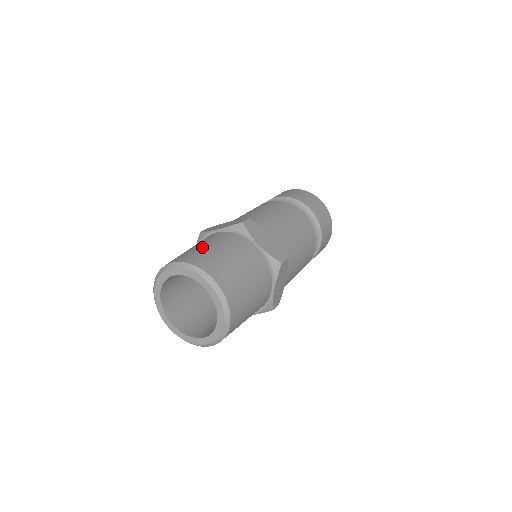
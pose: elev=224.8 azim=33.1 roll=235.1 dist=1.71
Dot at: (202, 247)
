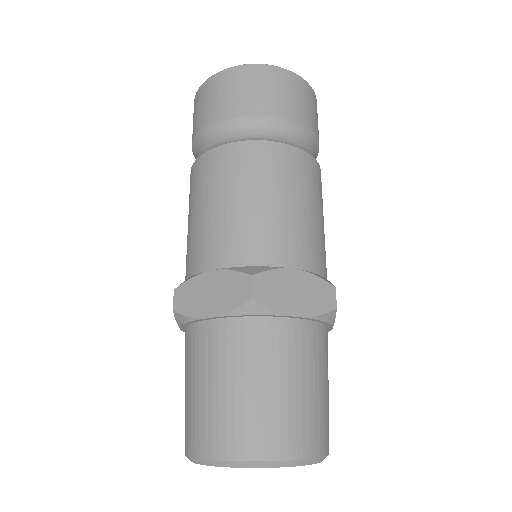
Dot at: (309, 395)
